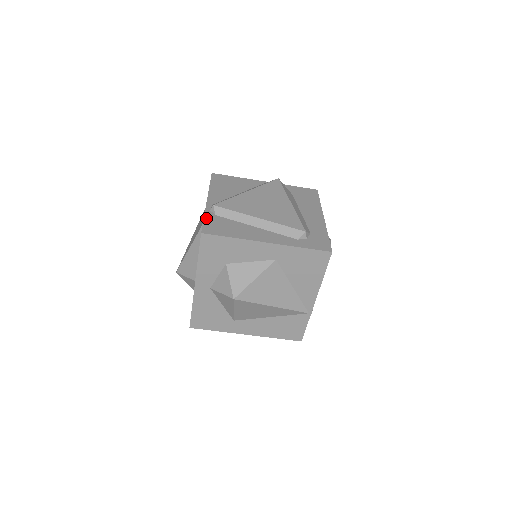
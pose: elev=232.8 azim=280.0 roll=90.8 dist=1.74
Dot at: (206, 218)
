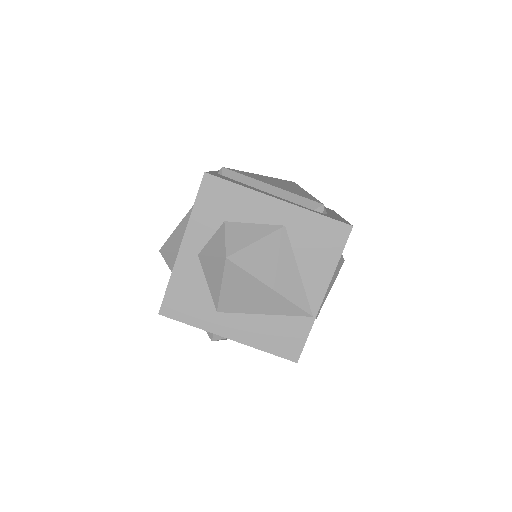
Dot at: (212, 172)
